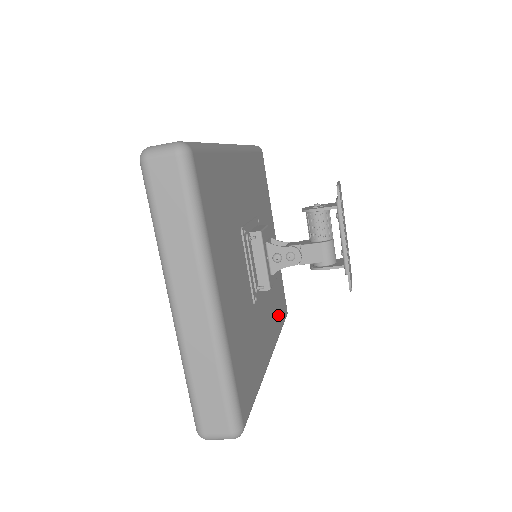
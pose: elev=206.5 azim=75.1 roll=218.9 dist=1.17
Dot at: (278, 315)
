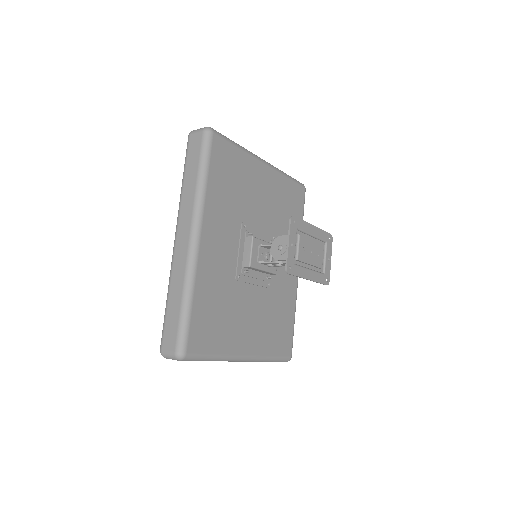
Dot at: occluded
